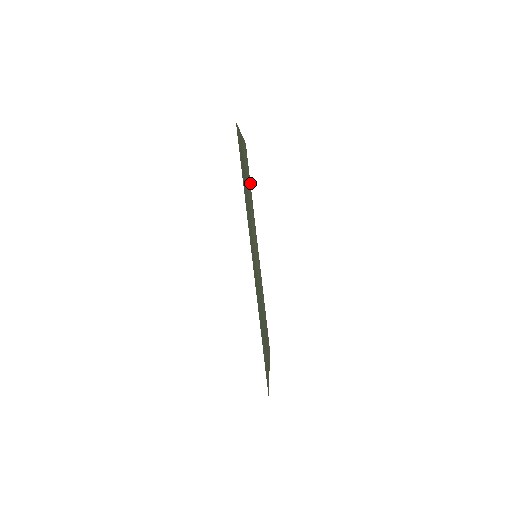
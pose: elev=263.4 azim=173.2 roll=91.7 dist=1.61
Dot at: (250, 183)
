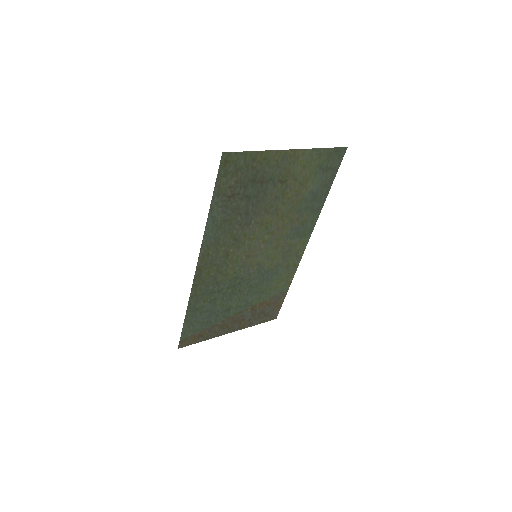
Dot at: occluded
